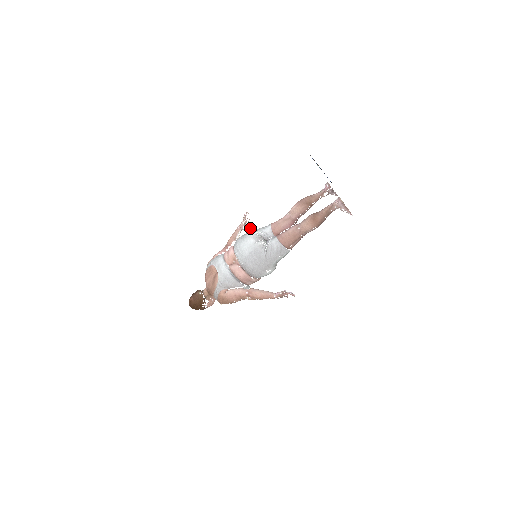
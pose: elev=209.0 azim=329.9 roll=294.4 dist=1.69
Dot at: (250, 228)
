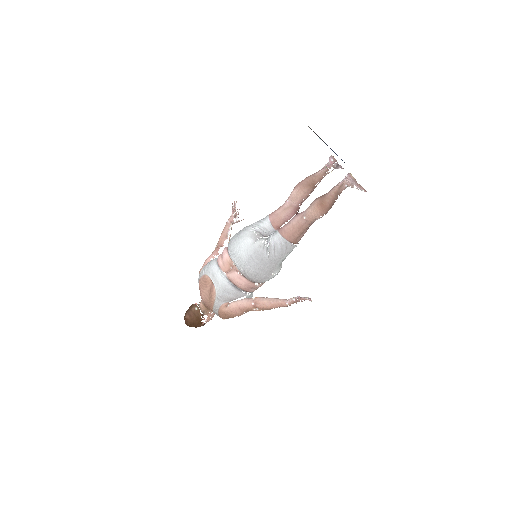
Dot at: occluded
